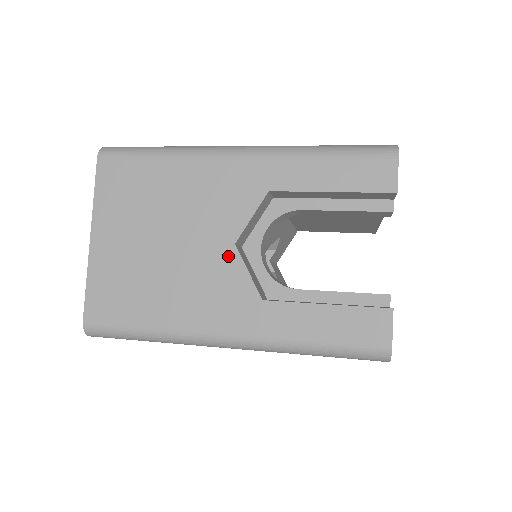
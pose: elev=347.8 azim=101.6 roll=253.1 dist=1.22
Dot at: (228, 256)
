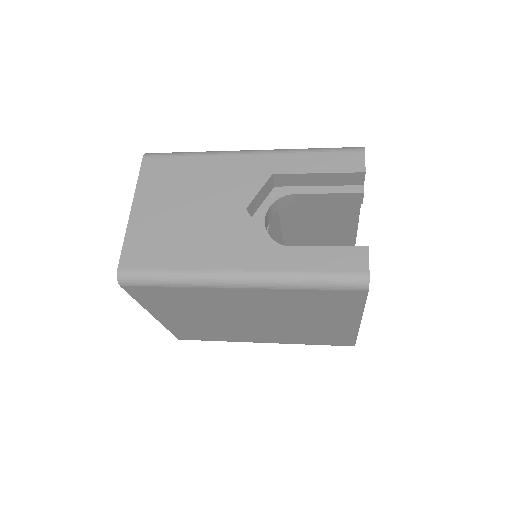
Dot at: (241, 217)
